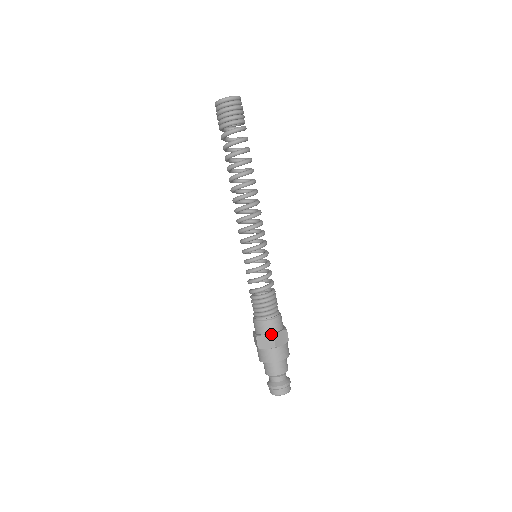
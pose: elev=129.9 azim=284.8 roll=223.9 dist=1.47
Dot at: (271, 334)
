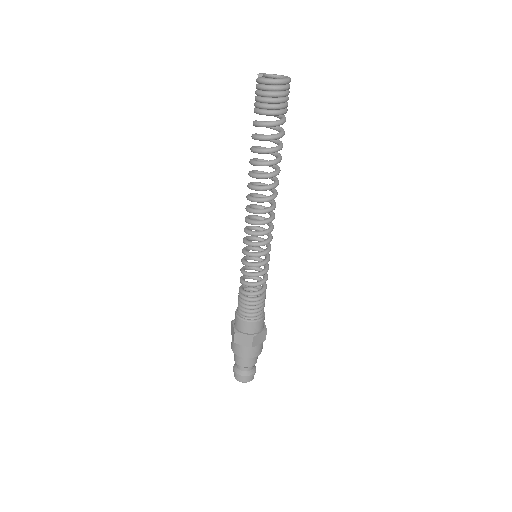
Dot at: (265, 330)
